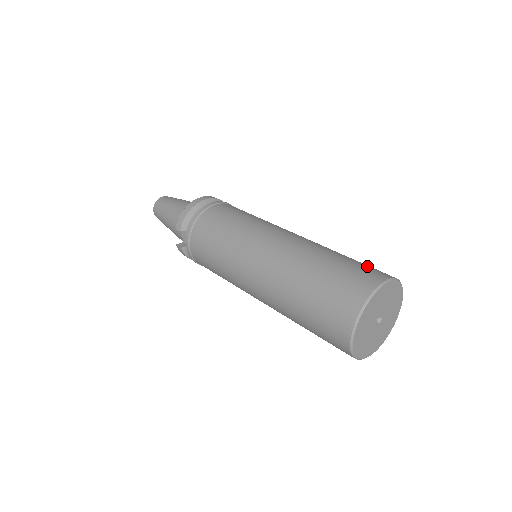
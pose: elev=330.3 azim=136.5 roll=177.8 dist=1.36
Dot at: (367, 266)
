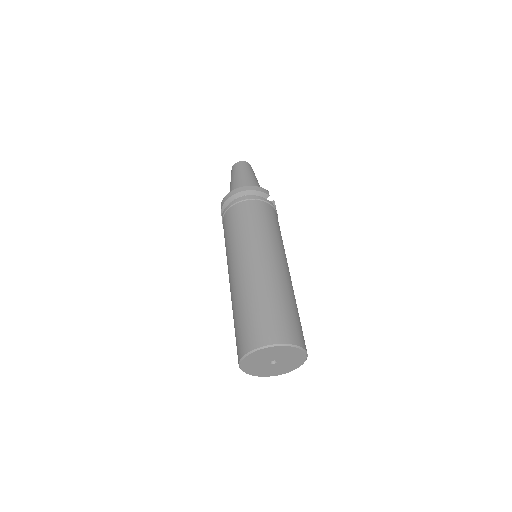
Dot at: (267, 323)
